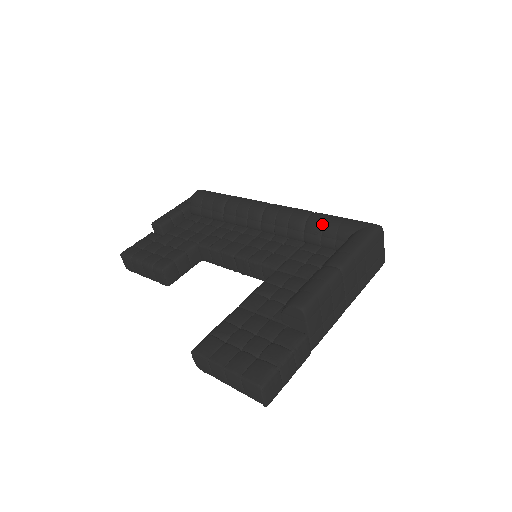
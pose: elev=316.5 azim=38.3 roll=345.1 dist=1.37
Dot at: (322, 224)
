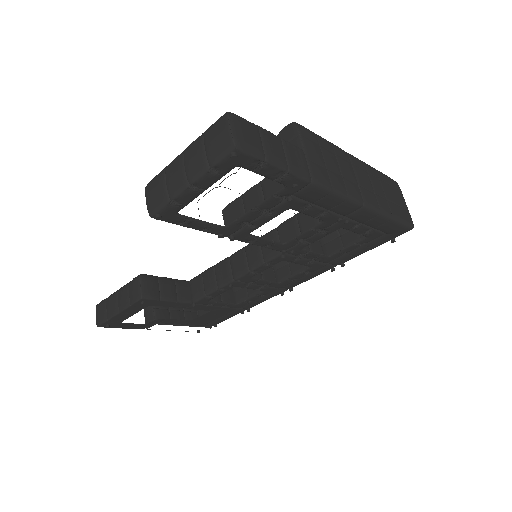
Dot at: occluded
